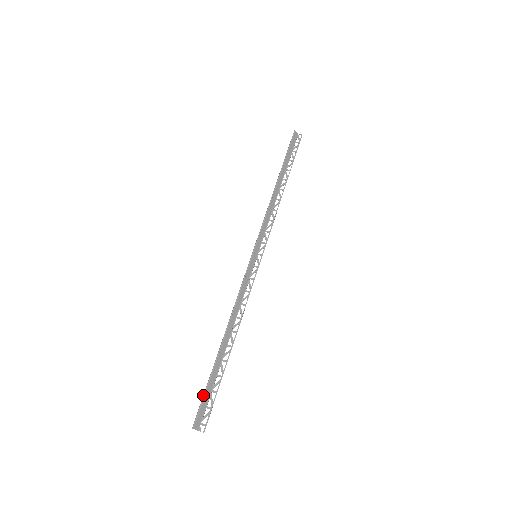
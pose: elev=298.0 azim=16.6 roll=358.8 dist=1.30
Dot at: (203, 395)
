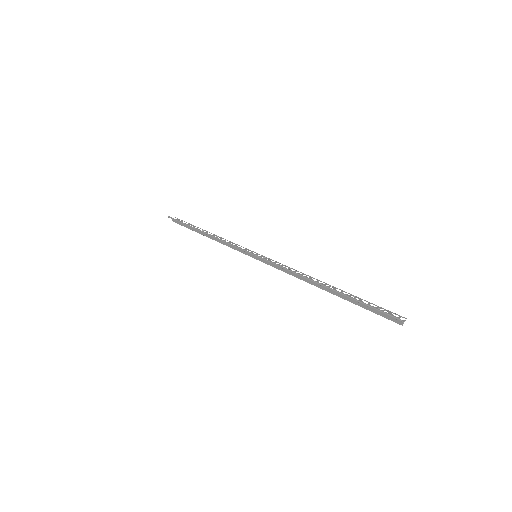
Dot at: (369, 306)
